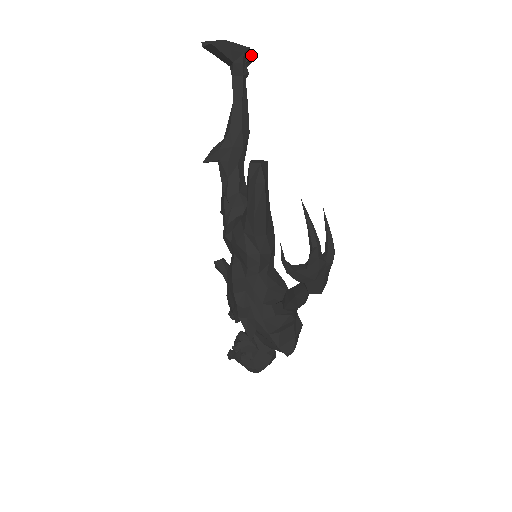
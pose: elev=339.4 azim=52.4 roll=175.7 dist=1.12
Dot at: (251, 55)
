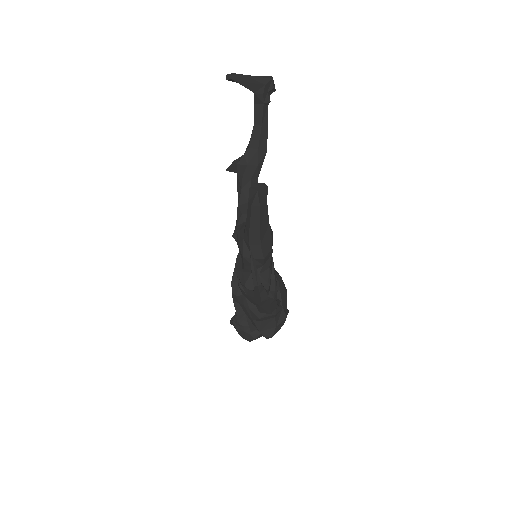
Dot at: (273, 86)
